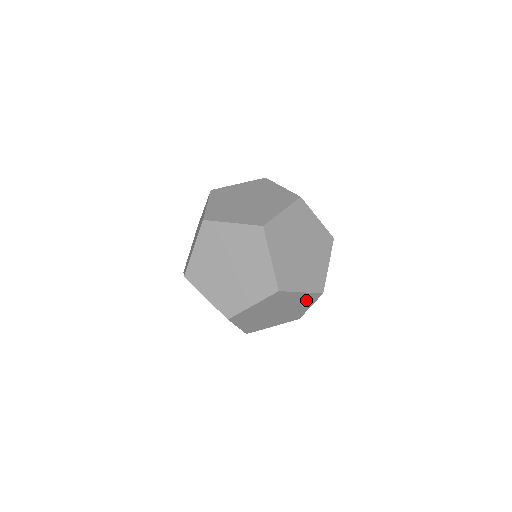
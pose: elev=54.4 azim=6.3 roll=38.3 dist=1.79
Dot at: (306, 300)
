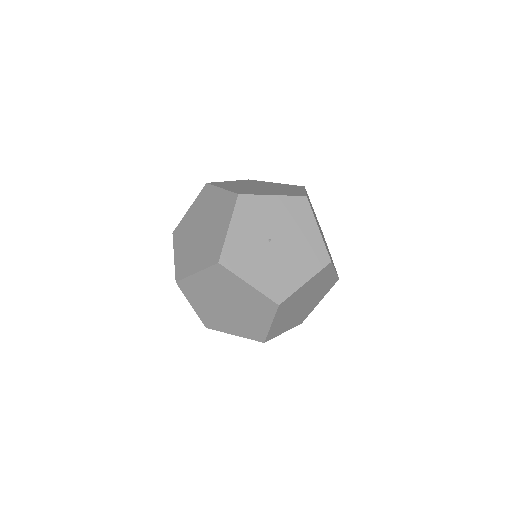
Dot at: occluded
